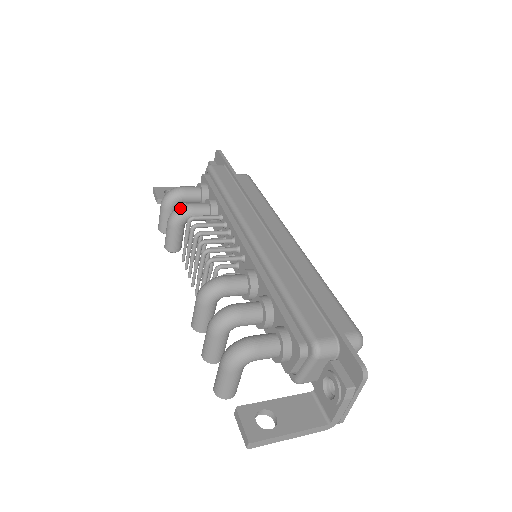
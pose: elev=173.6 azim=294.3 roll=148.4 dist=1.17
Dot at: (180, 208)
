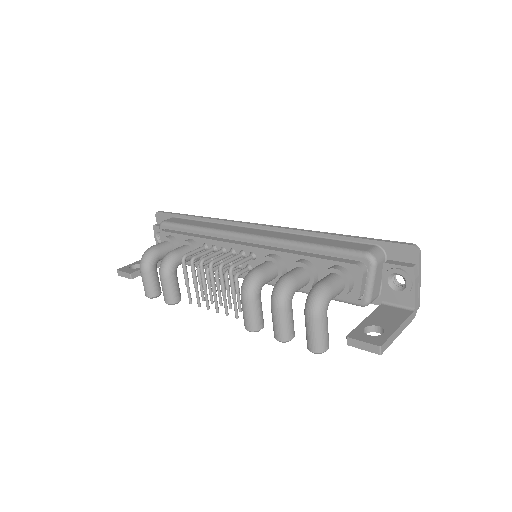
Dot at: (167, 257)
